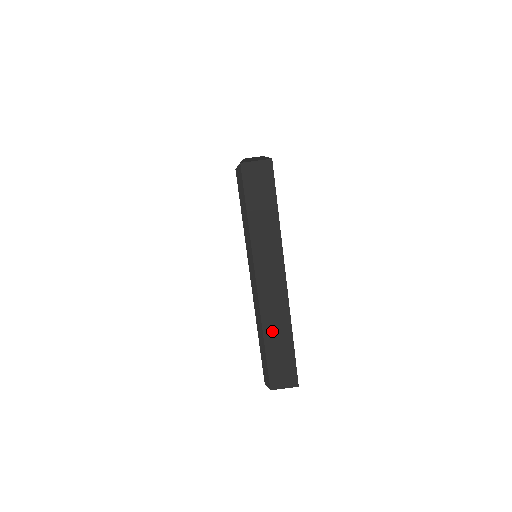
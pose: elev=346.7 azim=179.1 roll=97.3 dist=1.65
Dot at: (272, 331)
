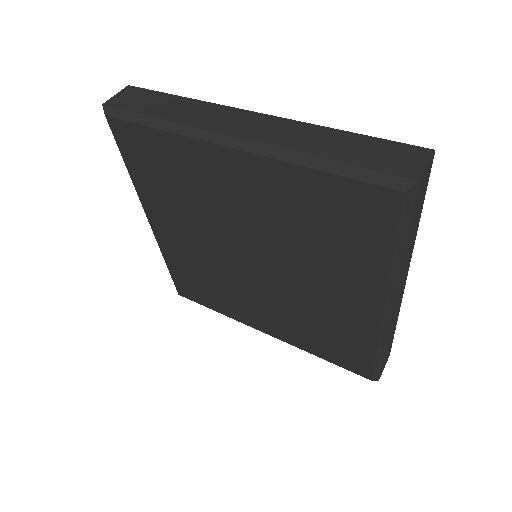
Dot at: (390, 336)
